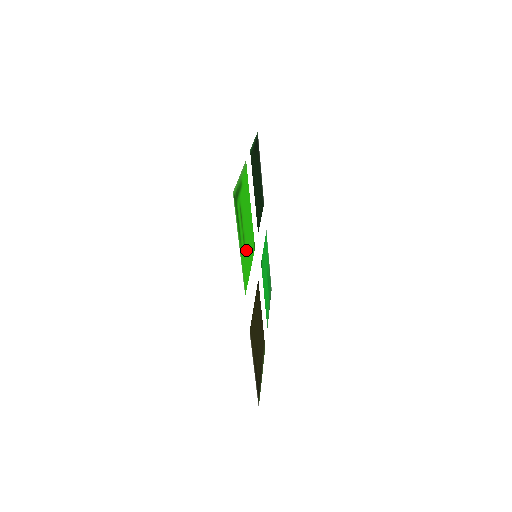
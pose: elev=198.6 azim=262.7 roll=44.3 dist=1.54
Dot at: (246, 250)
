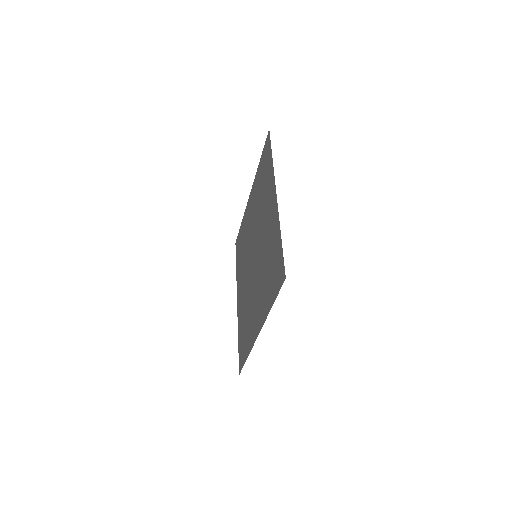
Dot at: occluded
